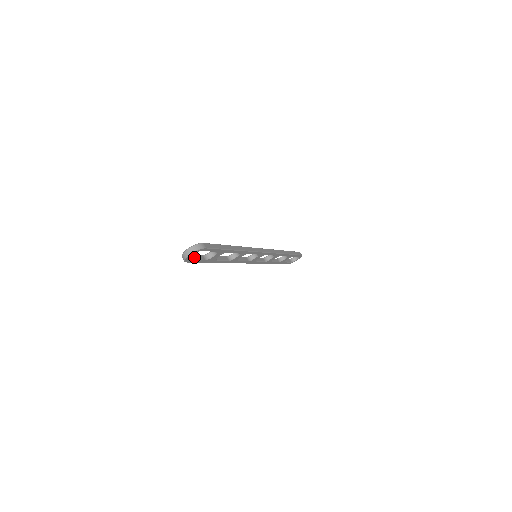
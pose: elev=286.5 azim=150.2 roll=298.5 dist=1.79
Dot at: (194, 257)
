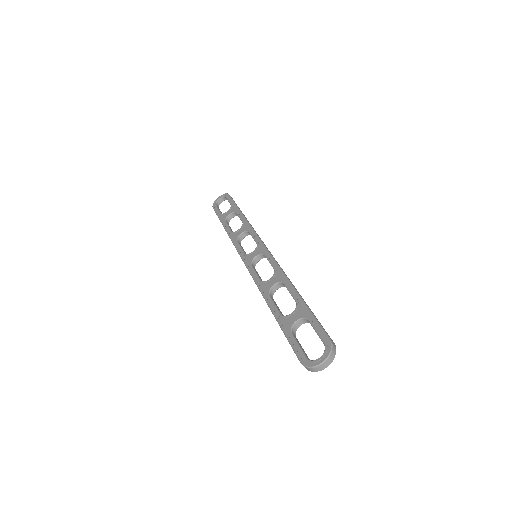
Dot at: (304, 351)
